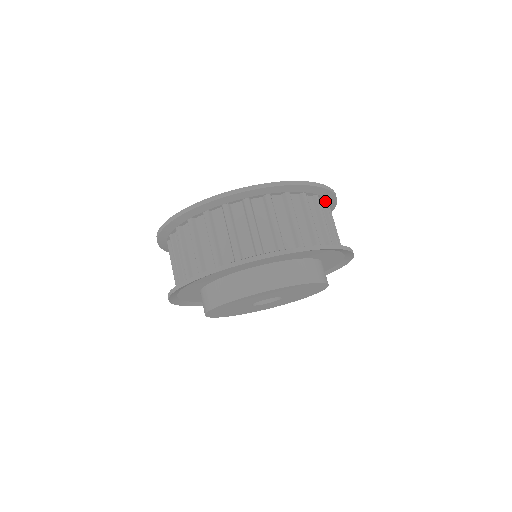
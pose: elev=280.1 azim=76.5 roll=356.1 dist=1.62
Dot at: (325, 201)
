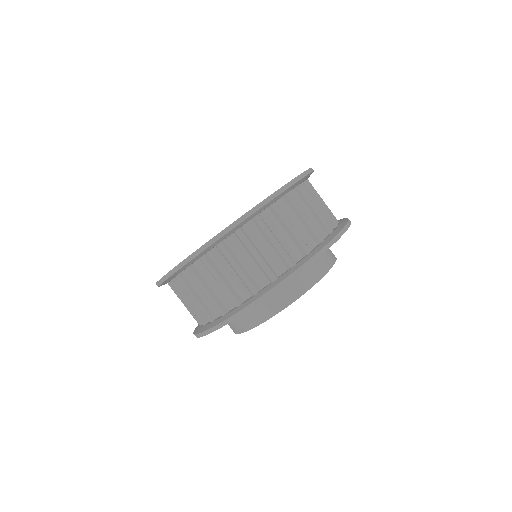
Dot at: (288, 197)
